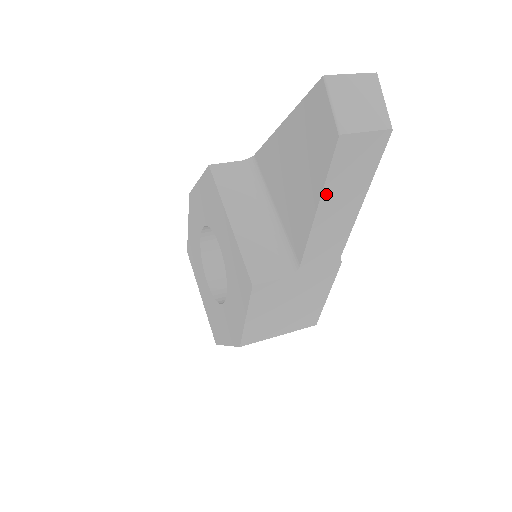
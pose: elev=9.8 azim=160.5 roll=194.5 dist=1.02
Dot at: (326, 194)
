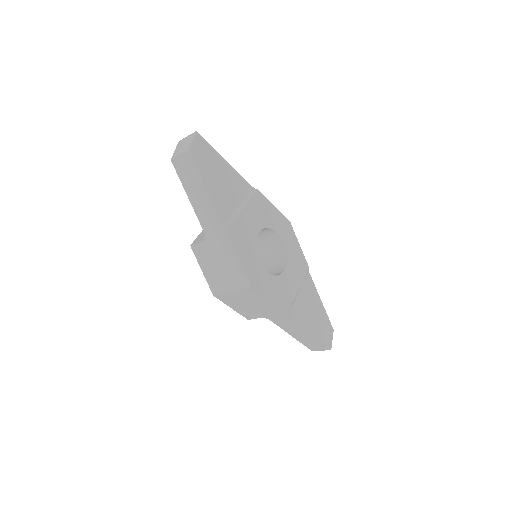
Dot at: (186, 188)
